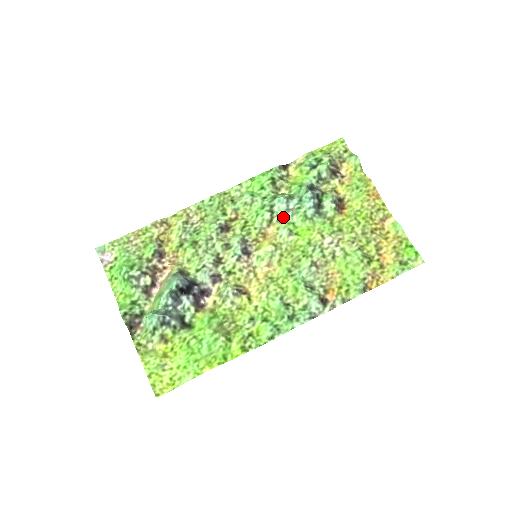
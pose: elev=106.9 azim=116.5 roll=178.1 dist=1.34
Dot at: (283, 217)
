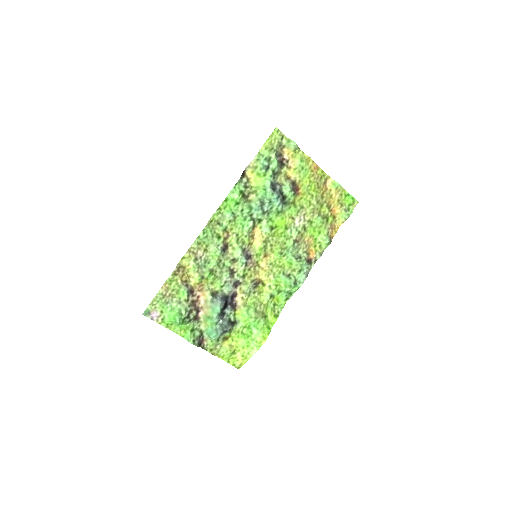
Dot at: (262, 219)
